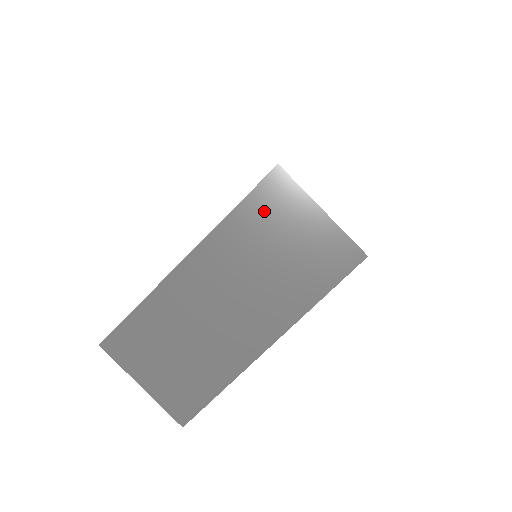
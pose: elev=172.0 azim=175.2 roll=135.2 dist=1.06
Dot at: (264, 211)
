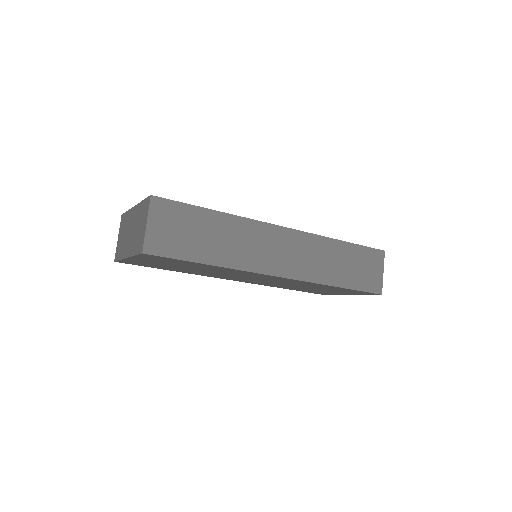
Dot at: (144, 209)
